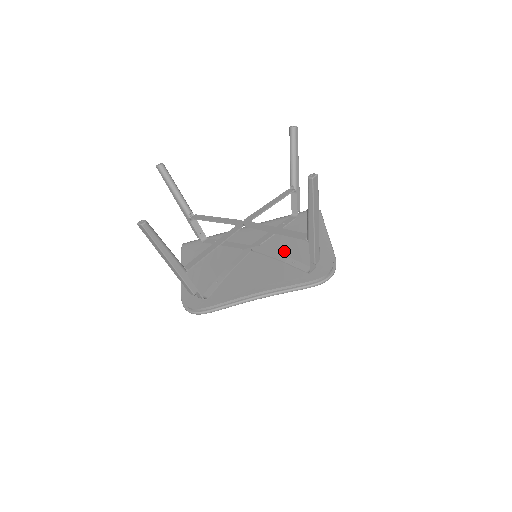
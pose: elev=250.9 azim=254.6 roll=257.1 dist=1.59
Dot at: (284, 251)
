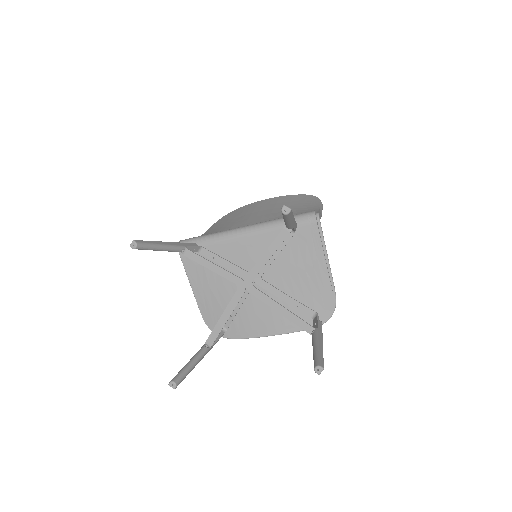
Dot at: (286, 285)
